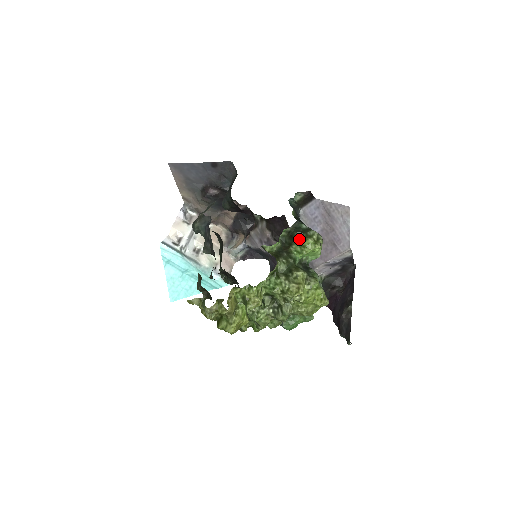
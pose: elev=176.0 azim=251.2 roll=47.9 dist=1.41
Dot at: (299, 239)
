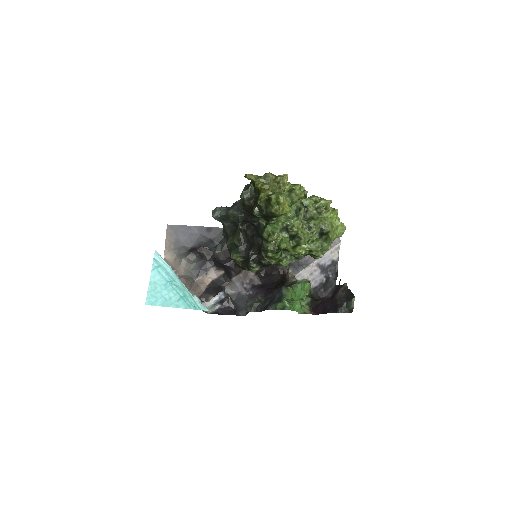
Dot at: occluded
